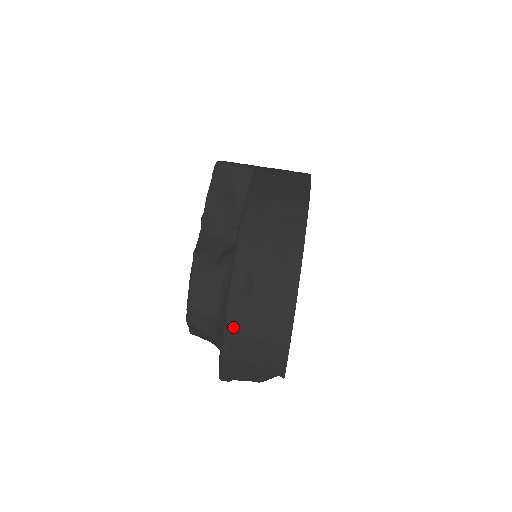
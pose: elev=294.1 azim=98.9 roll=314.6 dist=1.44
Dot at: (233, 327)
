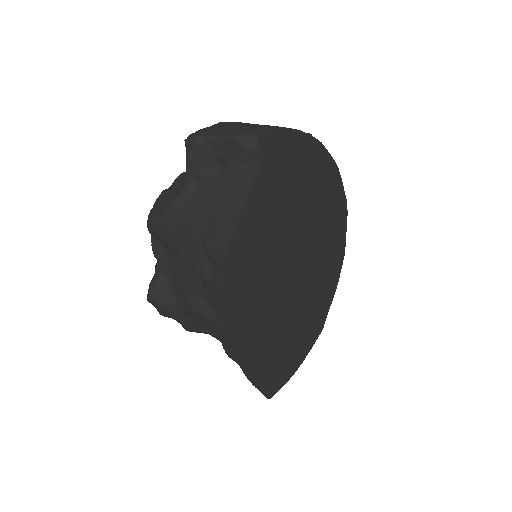
Dot at: occluded
